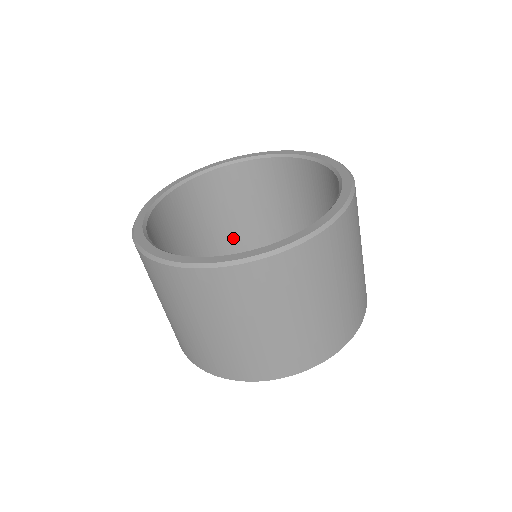
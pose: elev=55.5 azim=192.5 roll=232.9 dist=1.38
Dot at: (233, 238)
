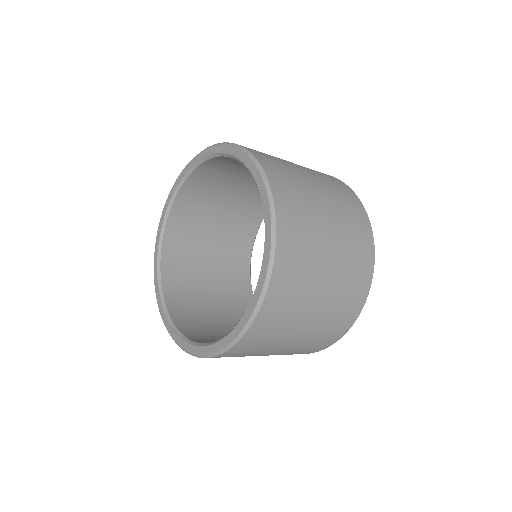
Dot at: (237, 216)
